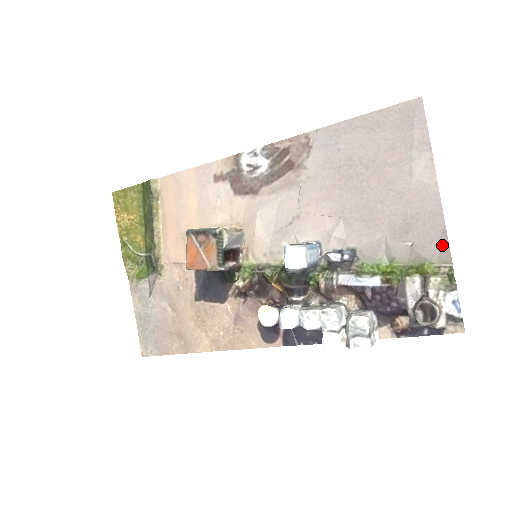
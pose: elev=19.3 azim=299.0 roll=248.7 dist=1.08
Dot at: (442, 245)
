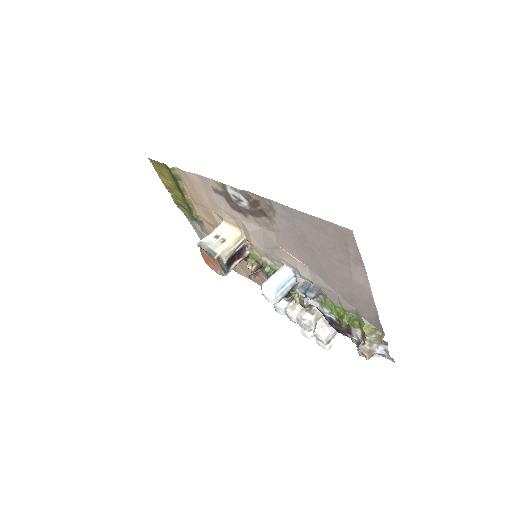
Dot at: (377, 321)
